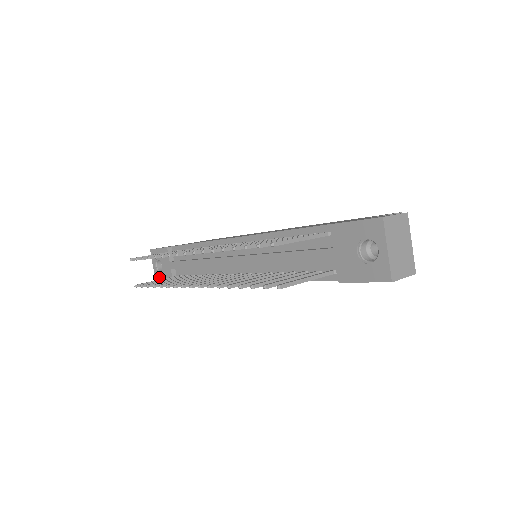
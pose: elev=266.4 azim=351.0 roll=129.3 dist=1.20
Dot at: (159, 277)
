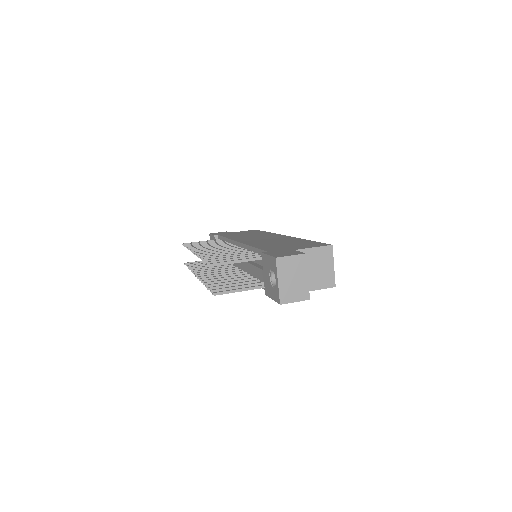
Dot at: occluded
